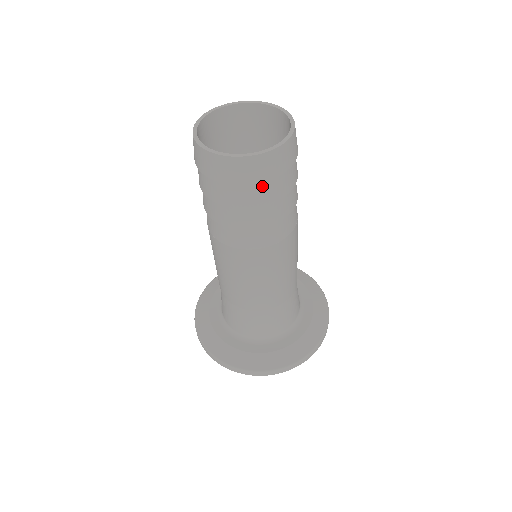
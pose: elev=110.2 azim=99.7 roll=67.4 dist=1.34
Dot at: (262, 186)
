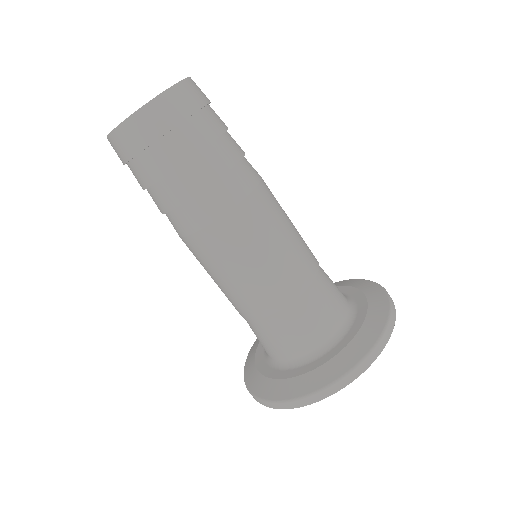
Dot at: (202, 117)
